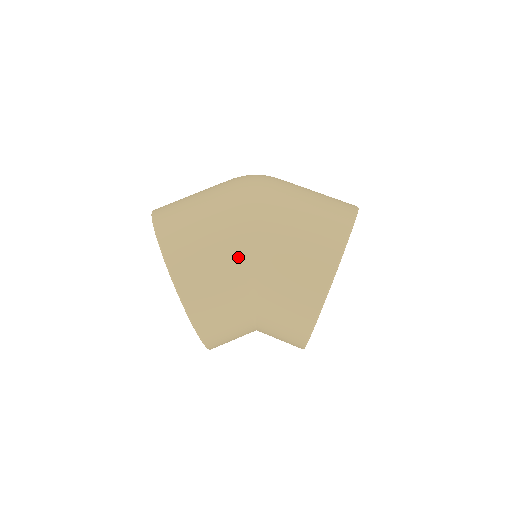
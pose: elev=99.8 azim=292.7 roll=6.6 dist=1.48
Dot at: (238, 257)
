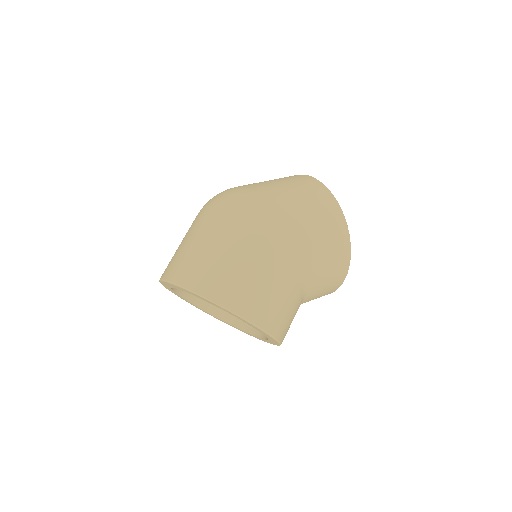
Dot at: (293, 281)
